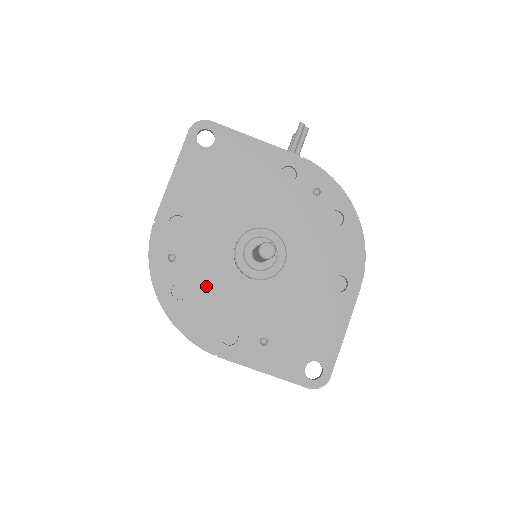
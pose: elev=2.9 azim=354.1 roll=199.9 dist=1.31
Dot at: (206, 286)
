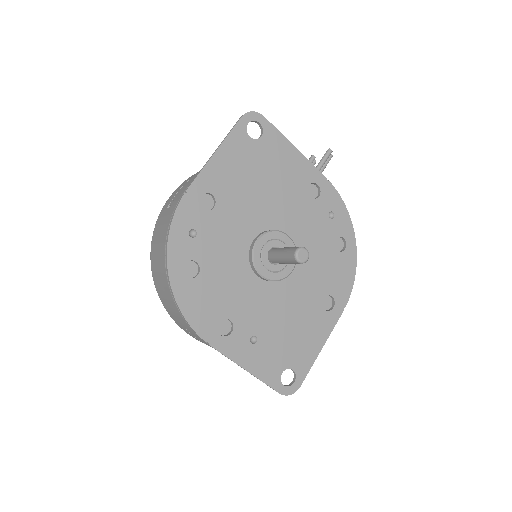
Dot at: (217, 271)
